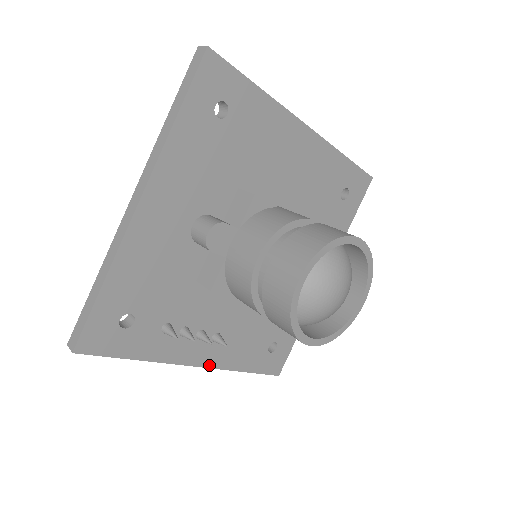
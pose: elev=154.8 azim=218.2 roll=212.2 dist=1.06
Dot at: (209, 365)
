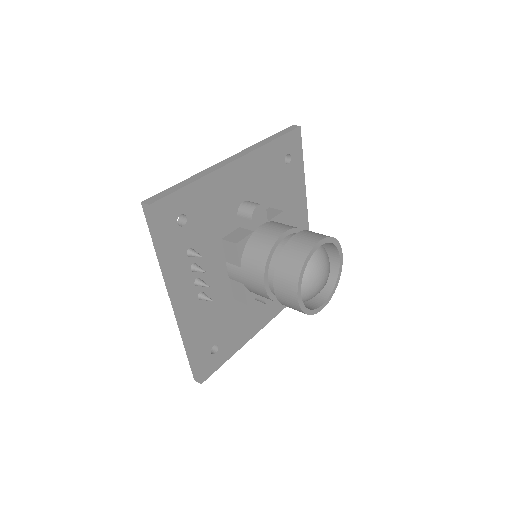
Dot at: (183, 315)
